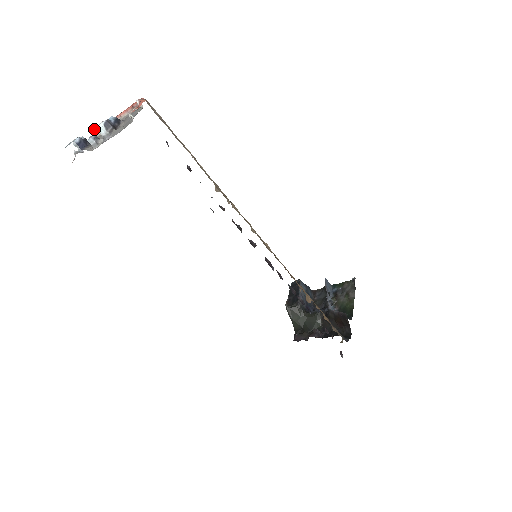
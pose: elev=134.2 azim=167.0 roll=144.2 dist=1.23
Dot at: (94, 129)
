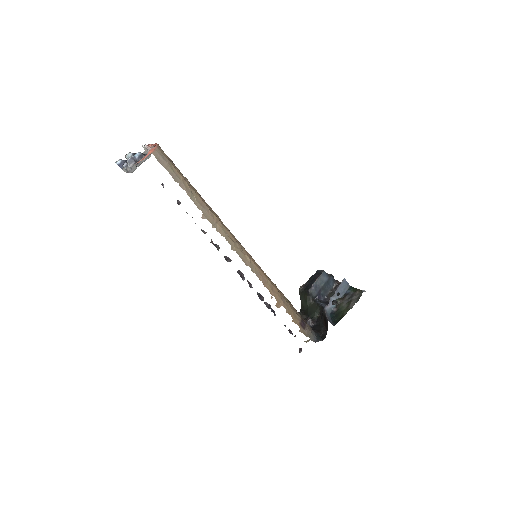
Dot at: (142, 146)
